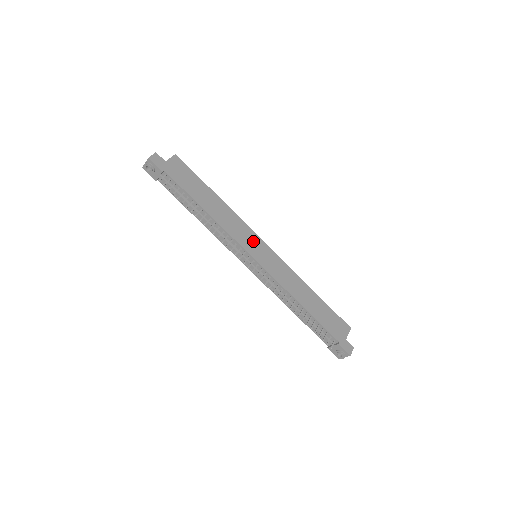
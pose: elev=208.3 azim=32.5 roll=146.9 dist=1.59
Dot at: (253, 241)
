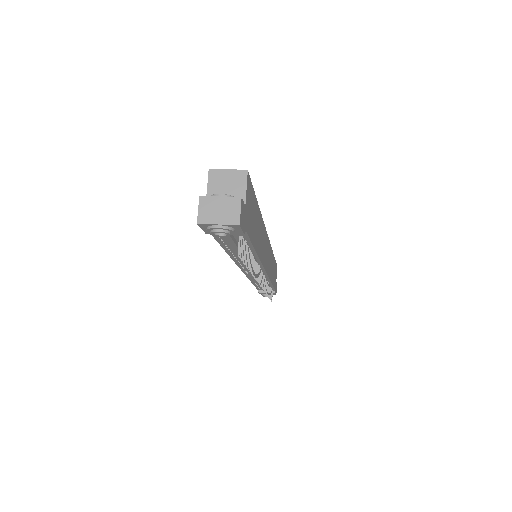
Dot at: (266, 246)
